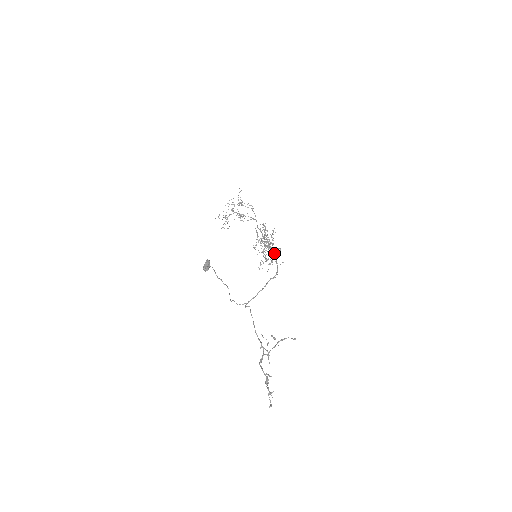
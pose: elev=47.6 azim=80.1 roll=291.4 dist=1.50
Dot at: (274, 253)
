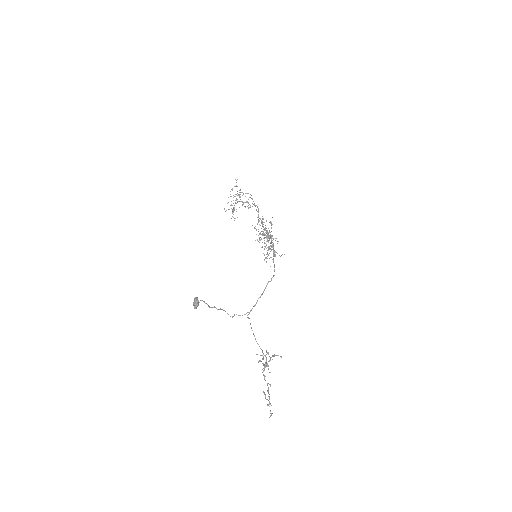
Dot at: (273, 248)
